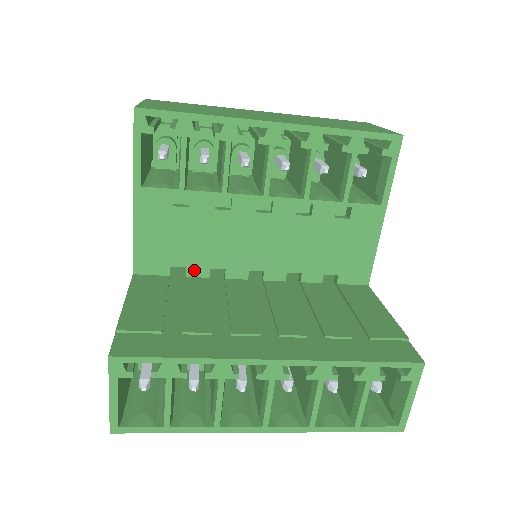
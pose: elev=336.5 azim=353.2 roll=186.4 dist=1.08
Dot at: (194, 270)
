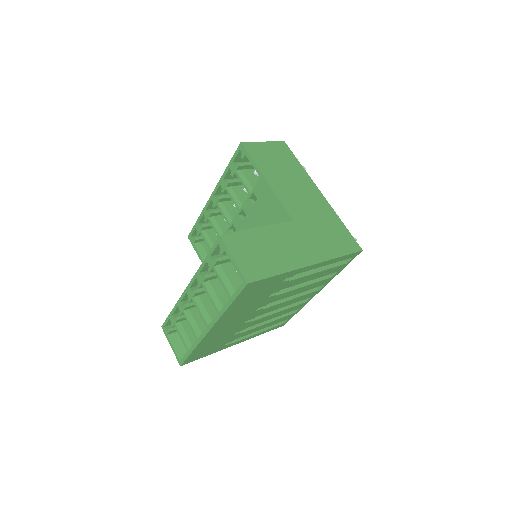
Dot at: occluded
